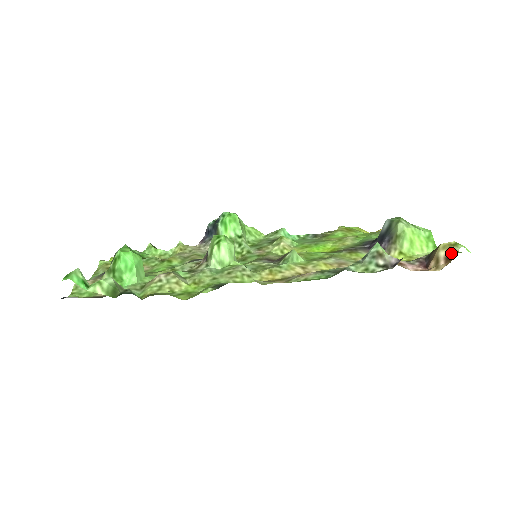
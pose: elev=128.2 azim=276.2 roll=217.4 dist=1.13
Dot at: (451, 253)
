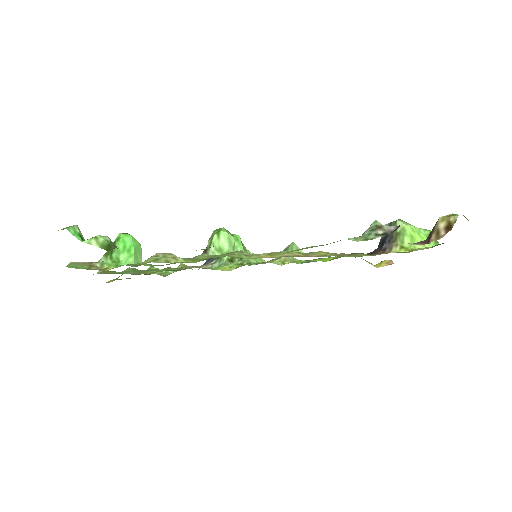
Dot at: (450, 222)
